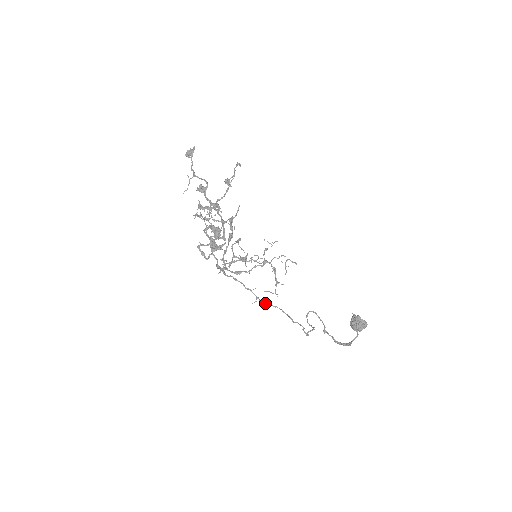
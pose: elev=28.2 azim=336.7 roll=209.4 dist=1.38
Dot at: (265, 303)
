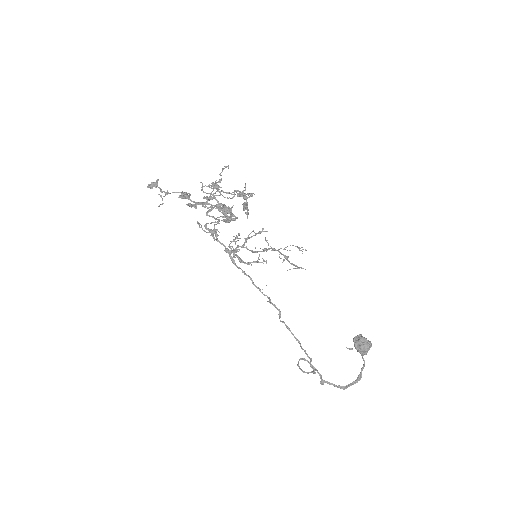
Dot at: (277, 308)
